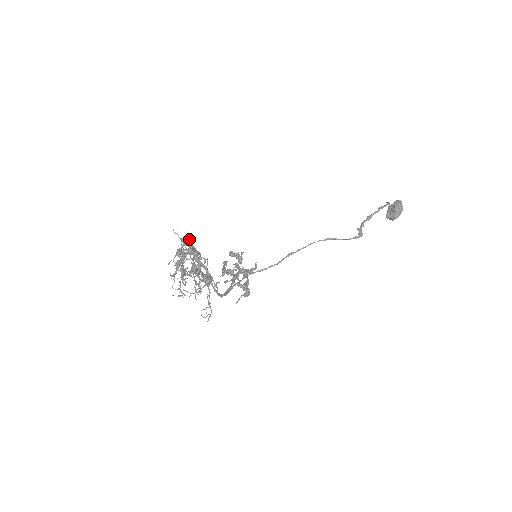
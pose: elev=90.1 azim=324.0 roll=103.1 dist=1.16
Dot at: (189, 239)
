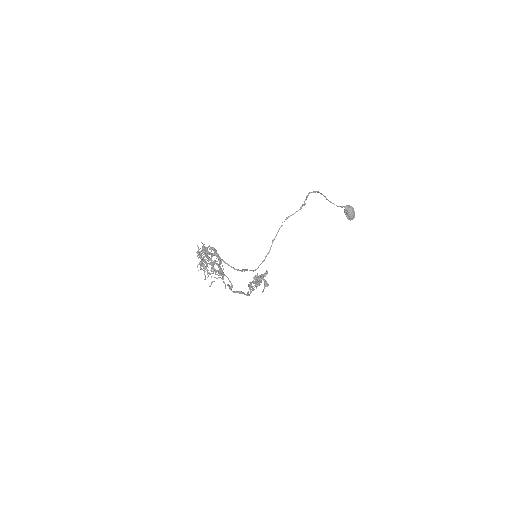
Dot at: occluded
